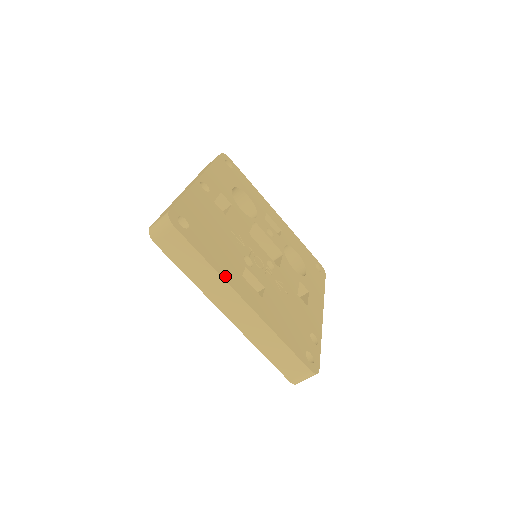
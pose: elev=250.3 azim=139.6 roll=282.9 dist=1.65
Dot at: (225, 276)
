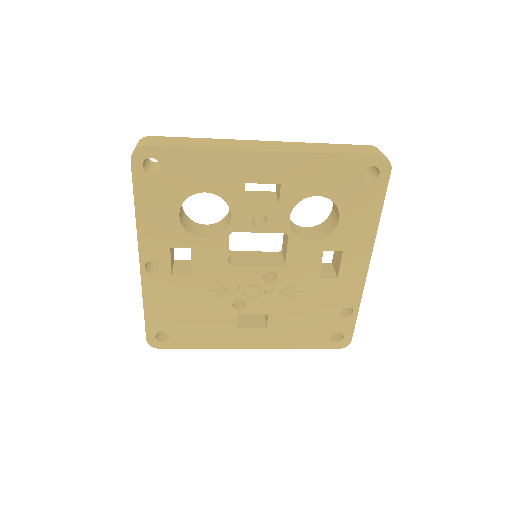
Dot at: (221, 345)
